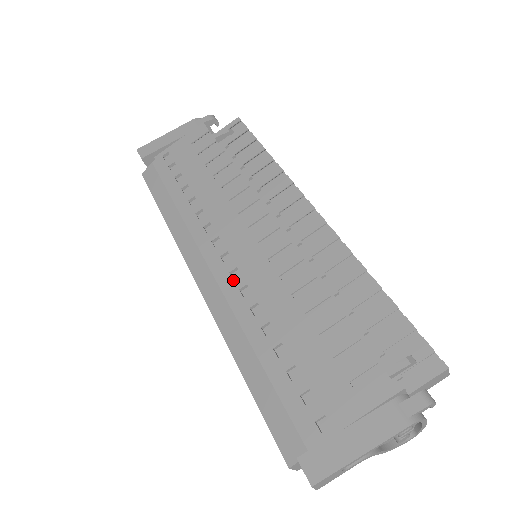
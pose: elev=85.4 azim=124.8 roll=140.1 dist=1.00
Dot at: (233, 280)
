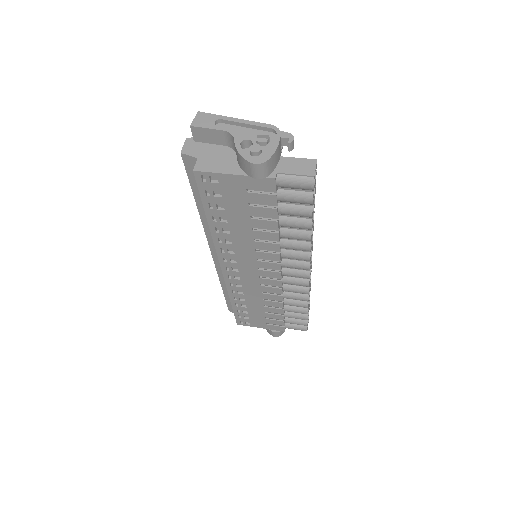
Dot at: occluded
